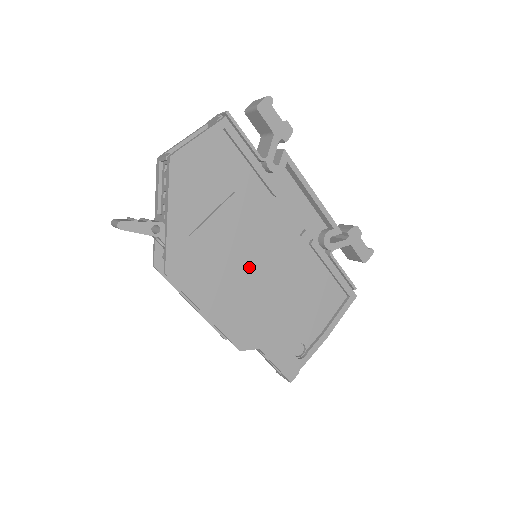
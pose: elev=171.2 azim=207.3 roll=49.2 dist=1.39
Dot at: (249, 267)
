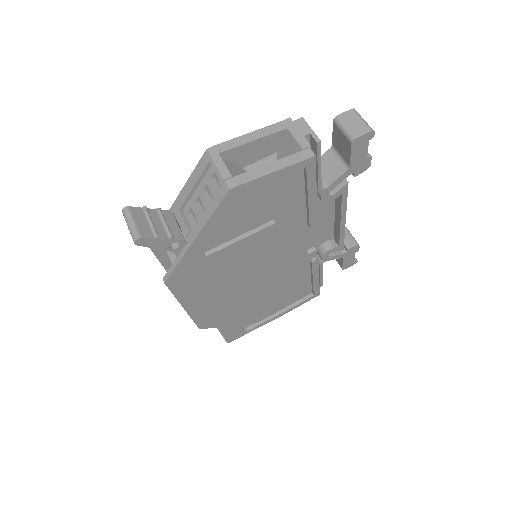
Dot at: (246, 278)
